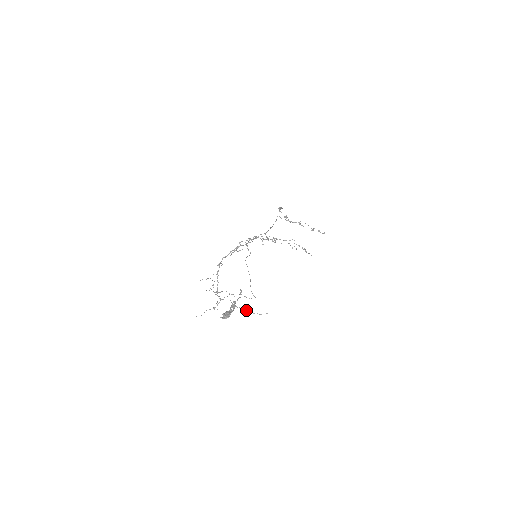
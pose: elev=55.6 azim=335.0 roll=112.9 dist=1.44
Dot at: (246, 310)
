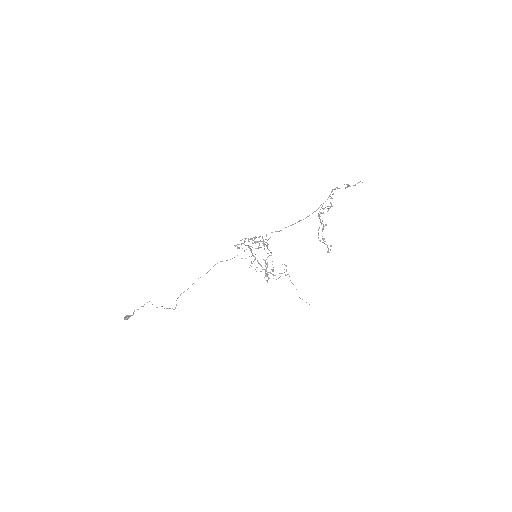
Dot at: occluded
